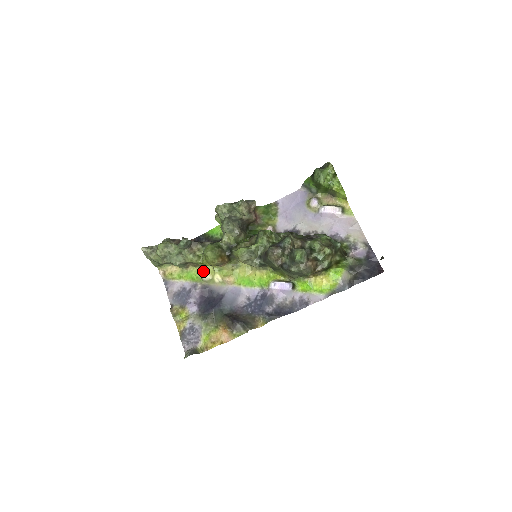
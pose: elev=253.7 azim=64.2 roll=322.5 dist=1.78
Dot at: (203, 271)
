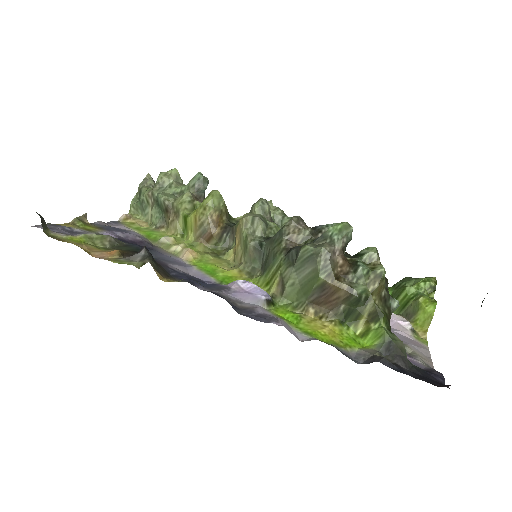
Dot at: (171, 236)
